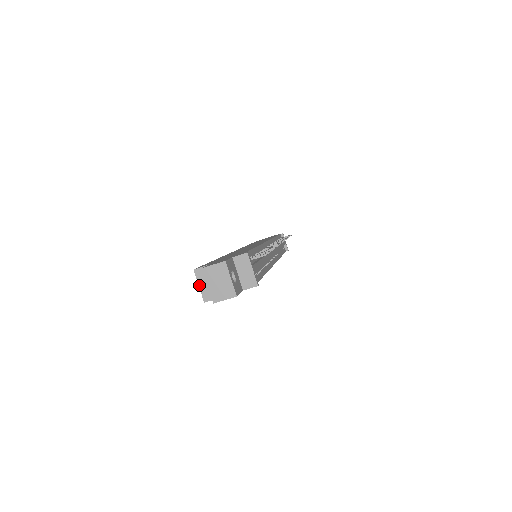
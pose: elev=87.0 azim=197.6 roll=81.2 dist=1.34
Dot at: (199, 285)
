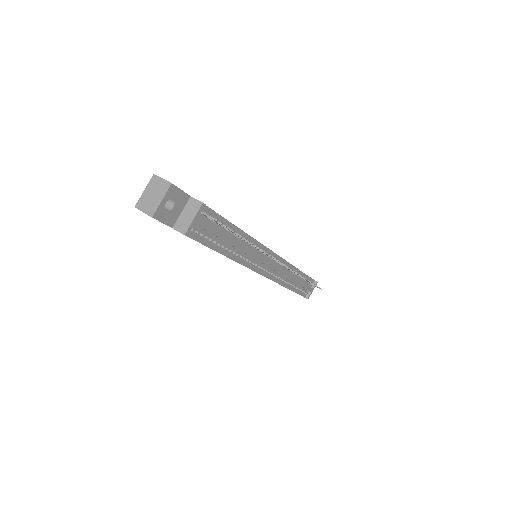
Dot at: occluded
